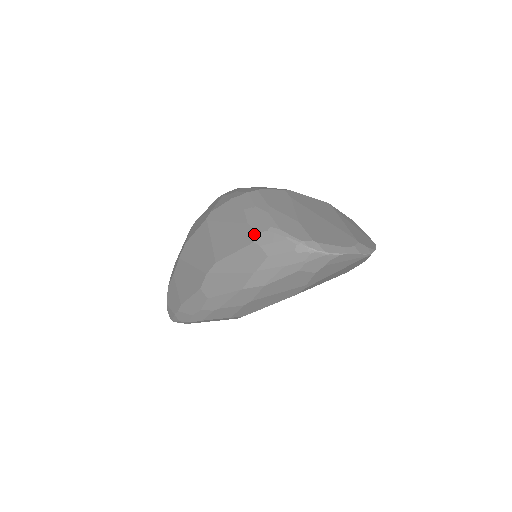
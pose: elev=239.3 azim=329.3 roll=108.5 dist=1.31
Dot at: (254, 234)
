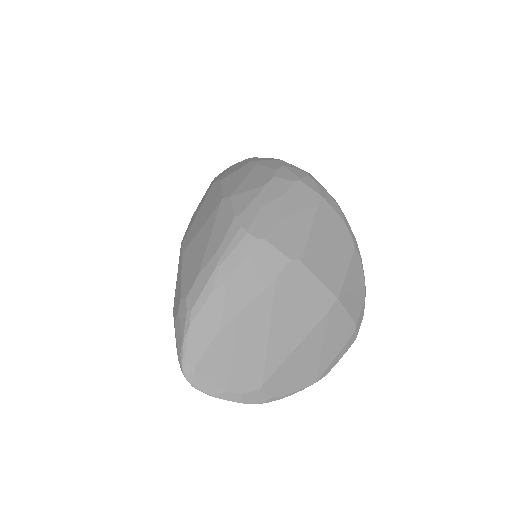
Dot at: (186, 293)
